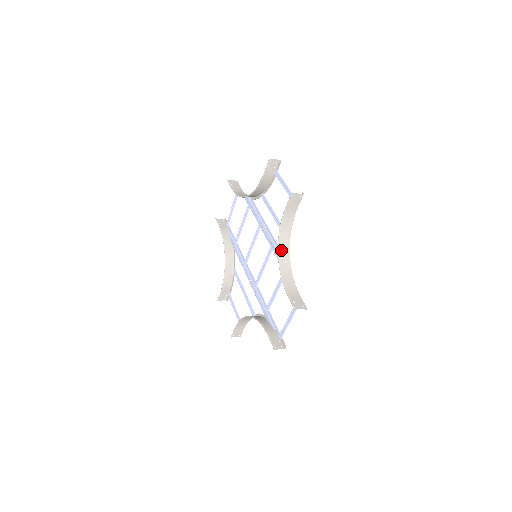
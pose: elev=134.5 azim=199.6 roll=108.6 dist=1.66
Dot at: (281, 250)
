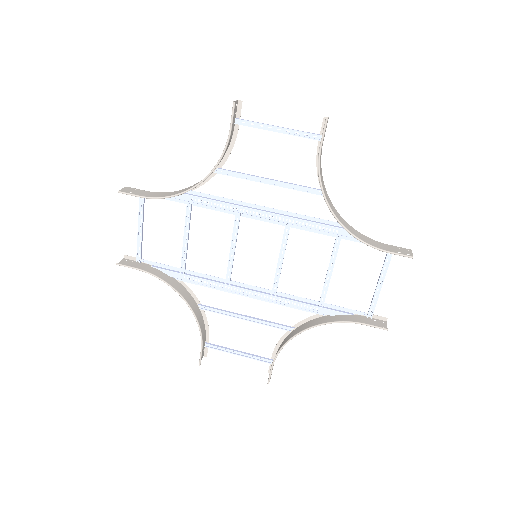
Dot at: (332, 209)
